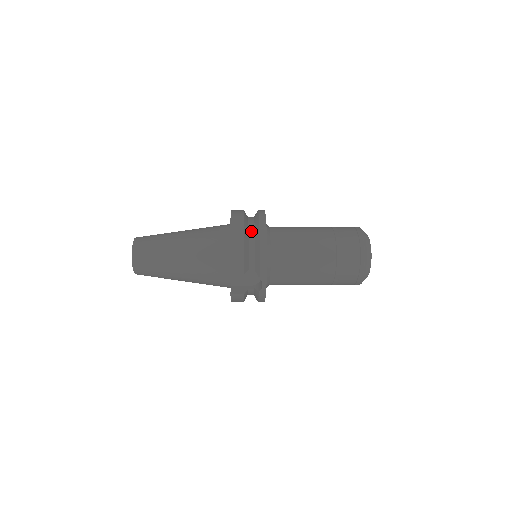
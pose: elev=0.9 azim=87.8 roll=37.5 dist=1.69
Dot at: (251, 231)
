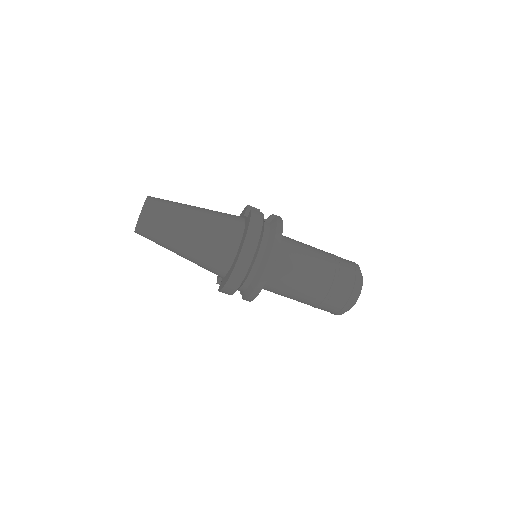
Dot at: occluded
